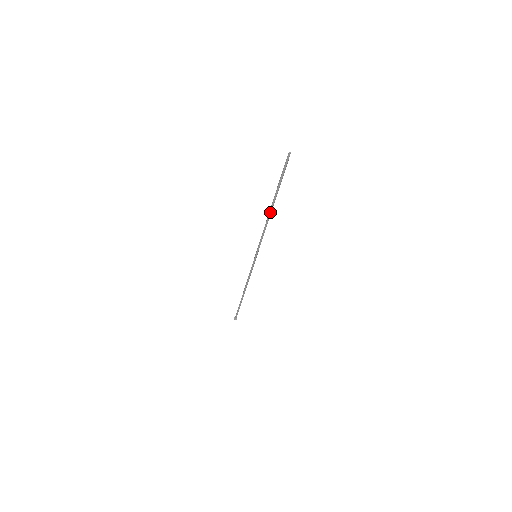
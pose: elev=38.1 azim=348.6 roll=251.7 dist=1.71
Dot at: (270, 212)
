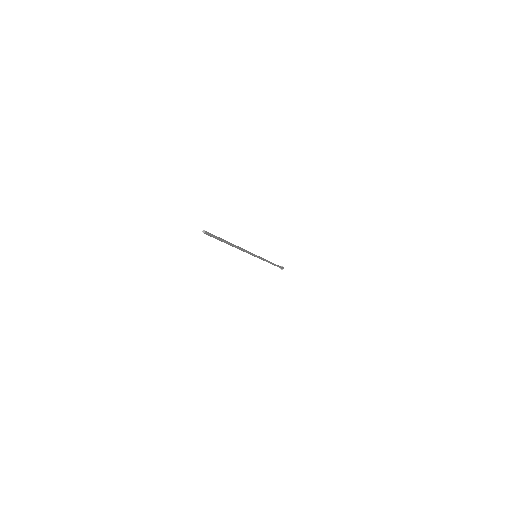
Dot at: occluded
